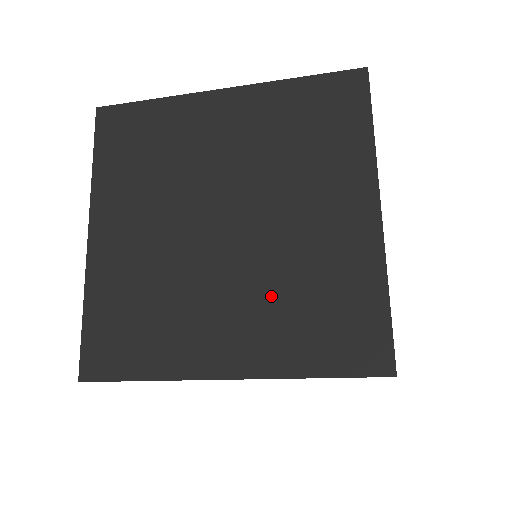
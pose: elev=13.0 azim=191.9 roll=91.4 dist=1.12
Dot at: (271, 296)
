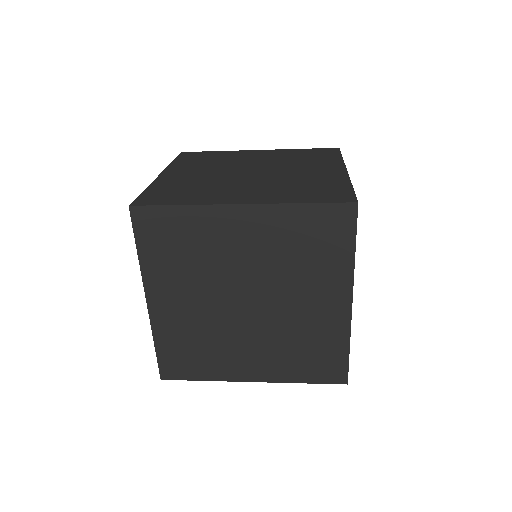
Dot at: (277, 186)
